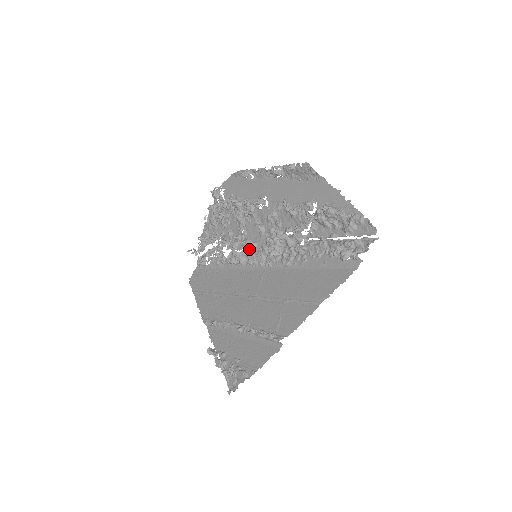
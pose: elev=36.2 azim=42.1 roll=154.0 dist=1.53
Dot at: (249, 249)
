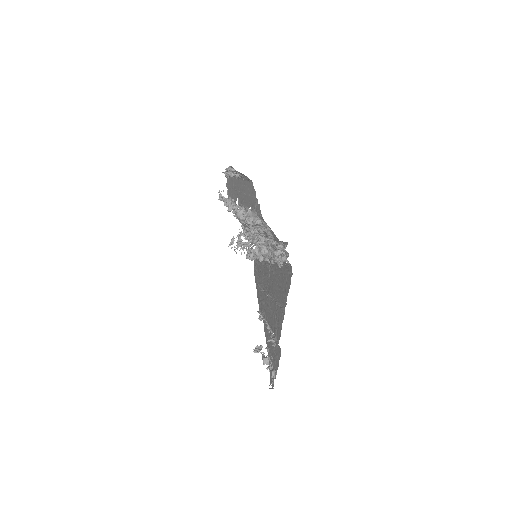
Dot at: occluded
